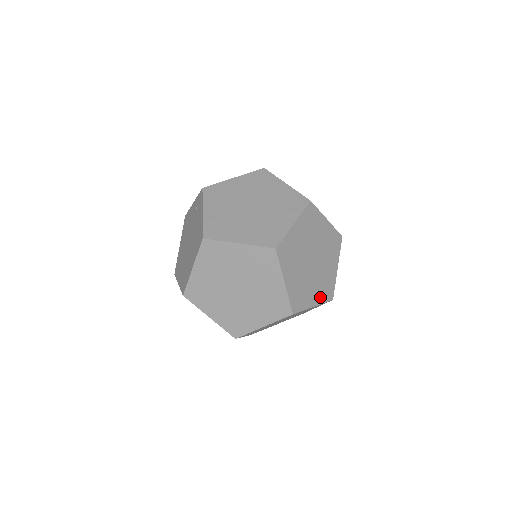
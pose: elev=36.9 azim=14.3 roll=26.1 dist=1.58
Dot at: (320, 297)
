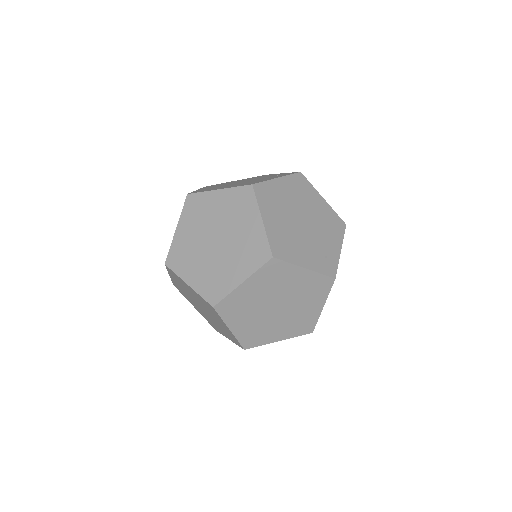
Dot at: (242, 333)
